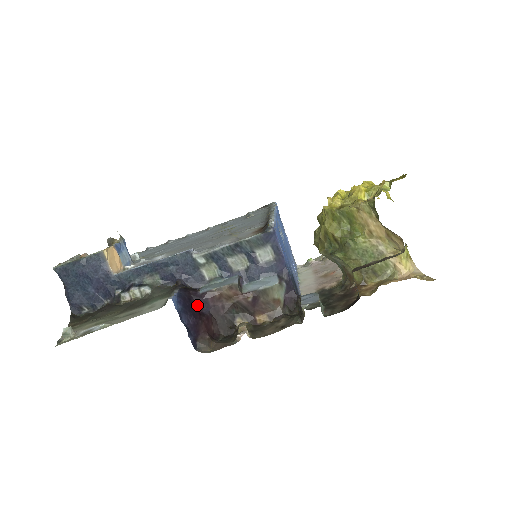
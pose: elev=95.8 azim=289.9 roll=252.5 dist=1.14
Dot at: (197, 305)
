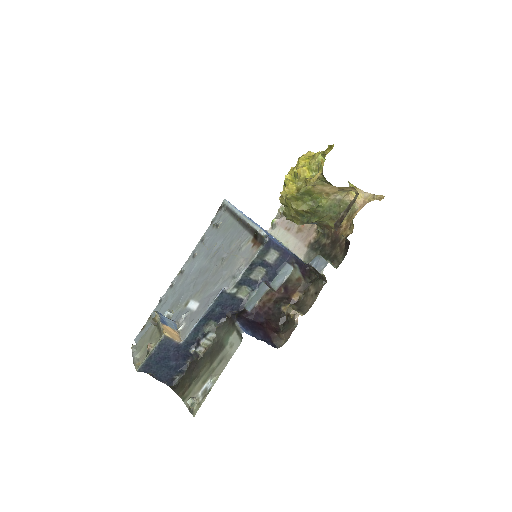
Dot at: (255, 321)
